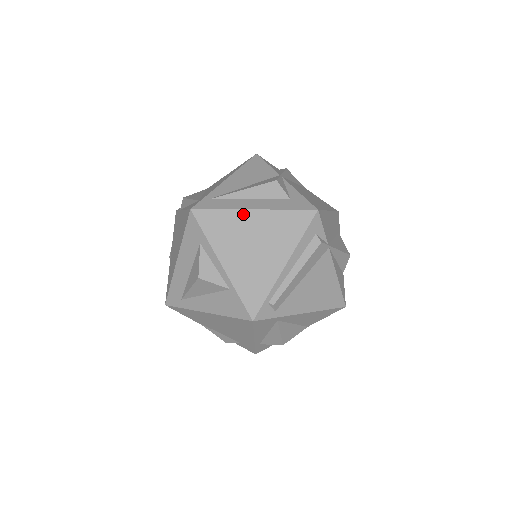
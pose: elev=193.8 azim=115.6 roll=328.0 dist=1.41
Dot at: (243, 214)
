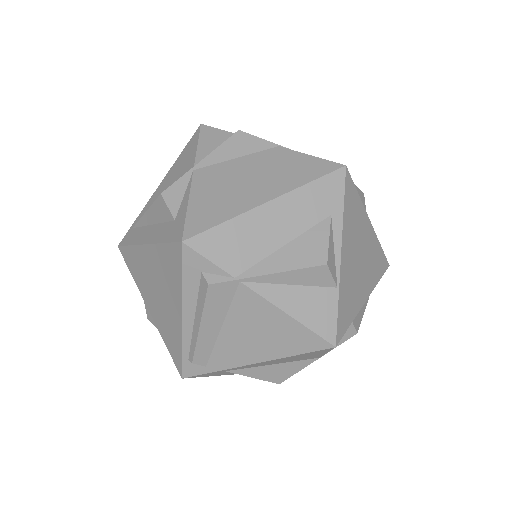
Dot at: (141, 251)
